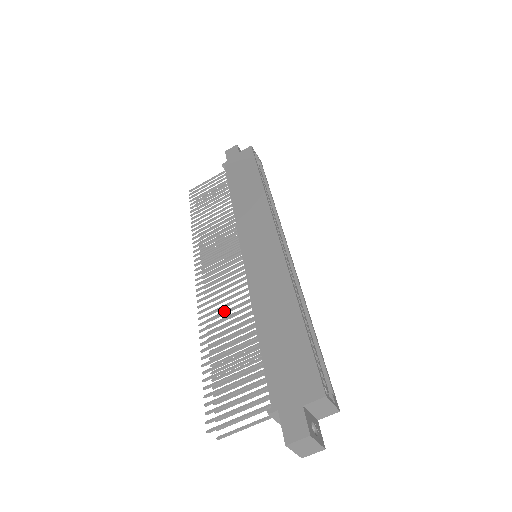
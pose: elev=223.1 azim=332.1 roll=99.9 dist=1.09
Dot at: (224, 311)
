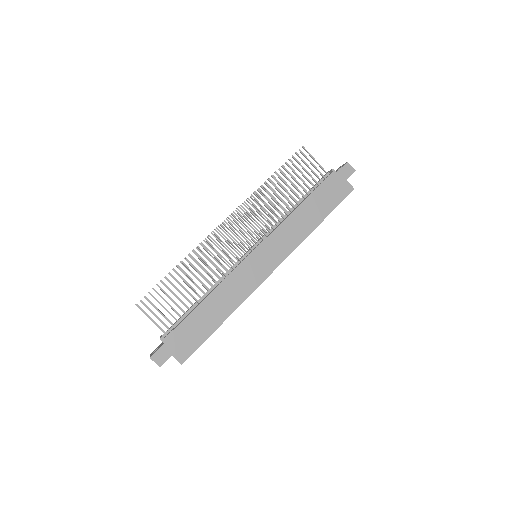
Dot at: occluded
